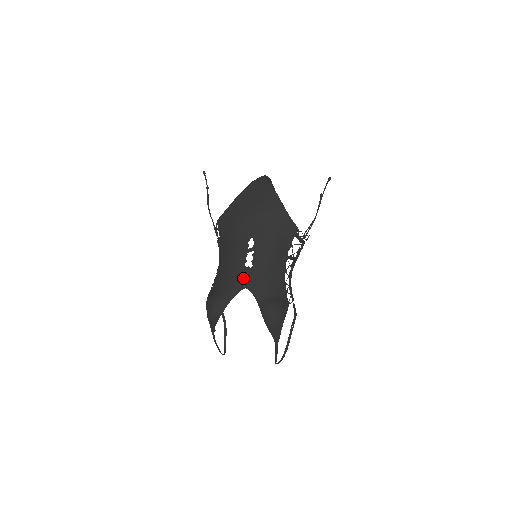
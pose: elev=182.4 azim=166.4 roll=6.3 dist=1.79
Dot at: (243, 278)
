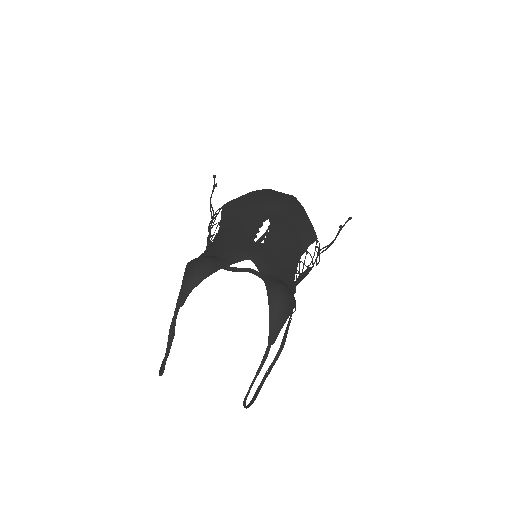
Dot at: (249, 249)
